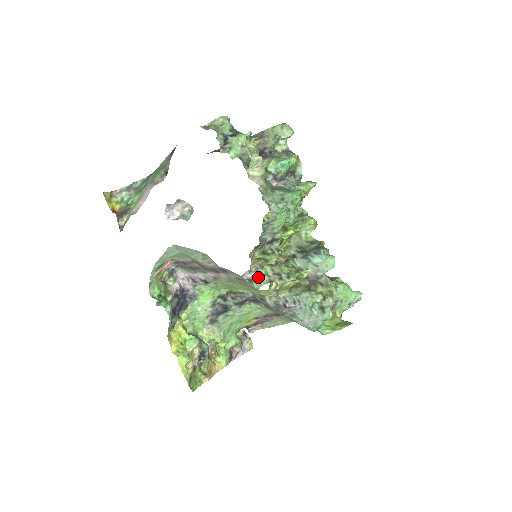
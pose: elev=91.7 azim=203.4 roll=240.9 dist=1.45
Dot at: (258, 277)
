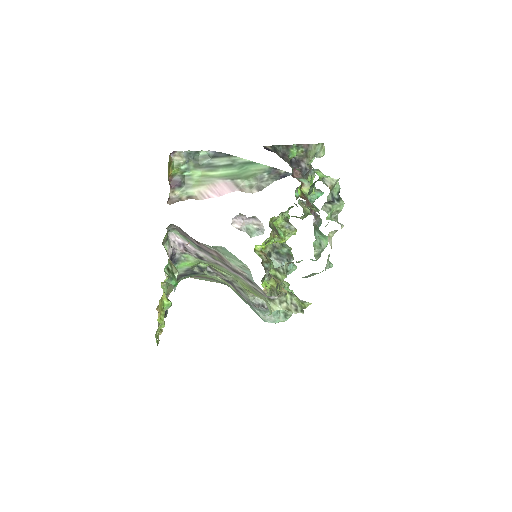
Dot at: (279, 301)
